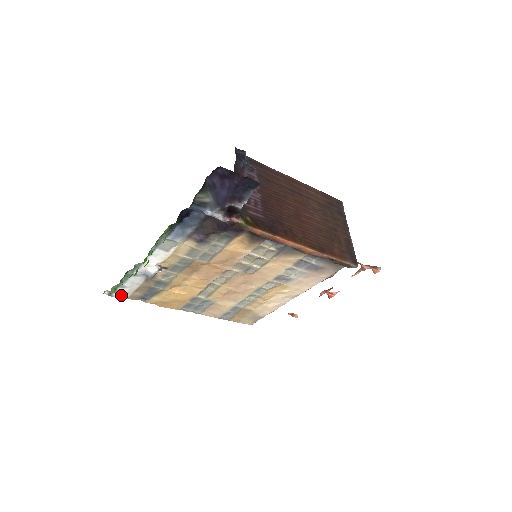
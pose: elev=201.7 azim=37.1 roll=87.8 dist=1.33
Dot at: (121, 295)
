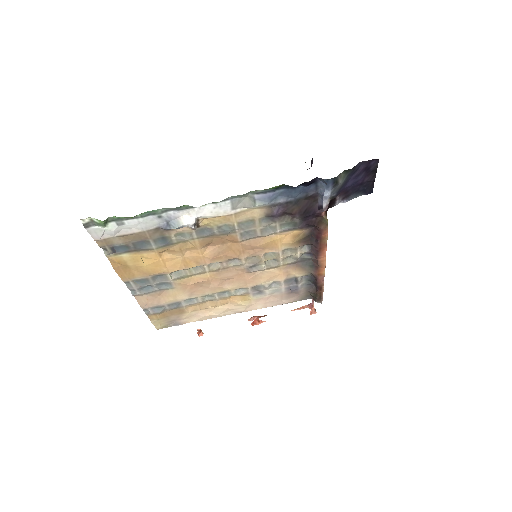
Dot at: (98, 232)
